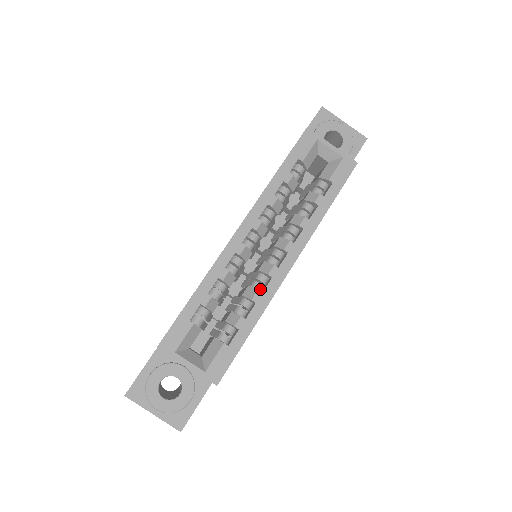
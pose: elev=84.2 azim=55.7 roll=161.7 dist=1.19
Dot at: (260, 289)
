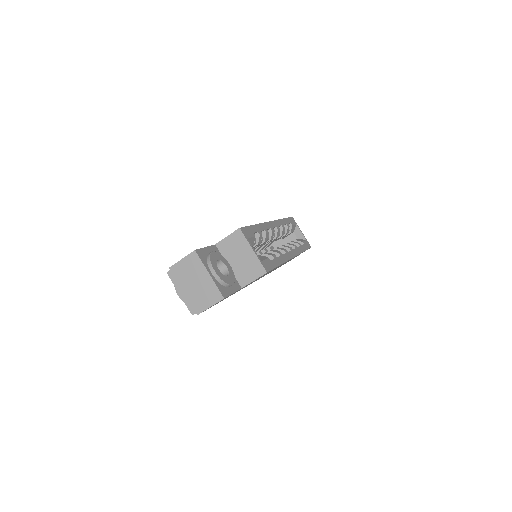
Dot at: occluded
